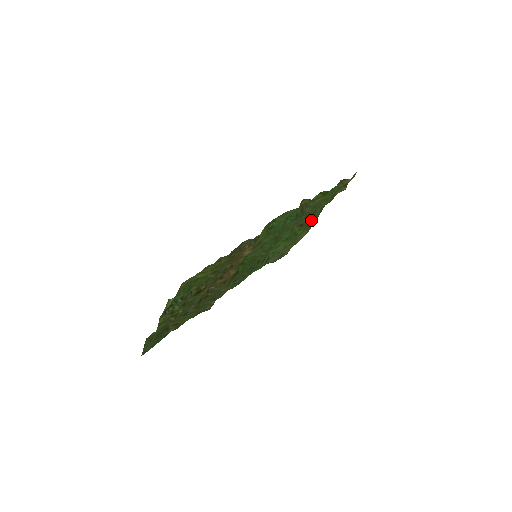
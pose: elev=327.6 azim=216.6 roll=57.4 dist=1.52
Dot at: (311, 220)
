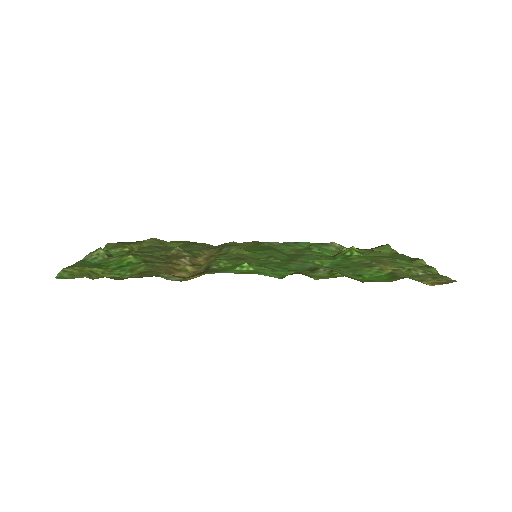
Dot at: (397, 255)
